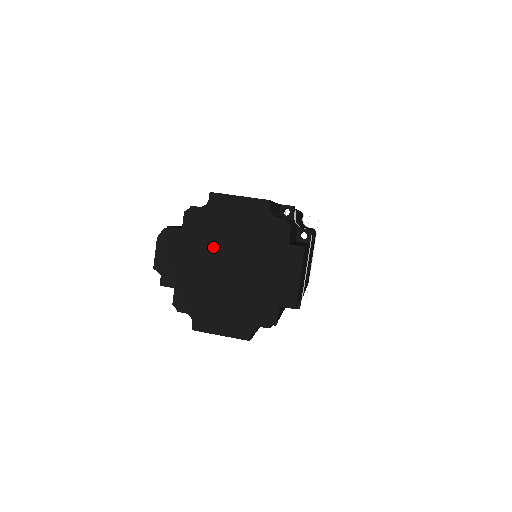
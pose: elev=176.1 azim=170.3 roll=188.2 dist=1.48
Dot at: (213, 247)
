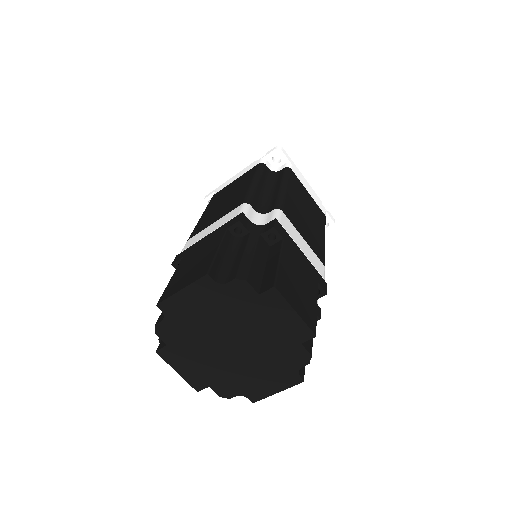
Dot at: (204, 341)
